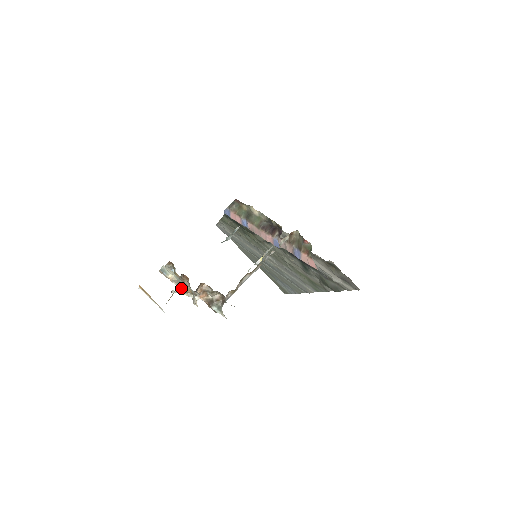
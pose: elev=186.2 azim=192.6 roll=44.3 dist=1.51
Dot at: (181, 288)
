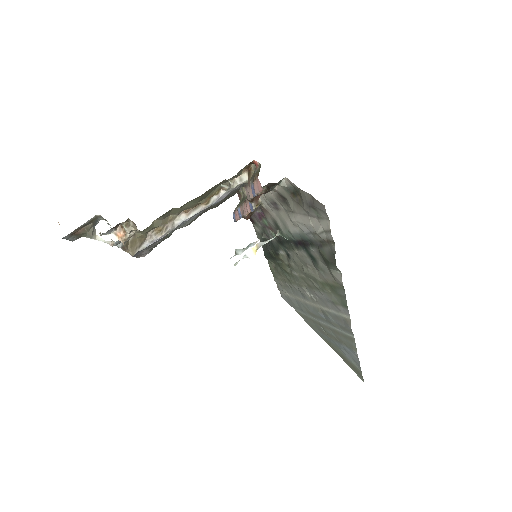
Dot at: occluded
